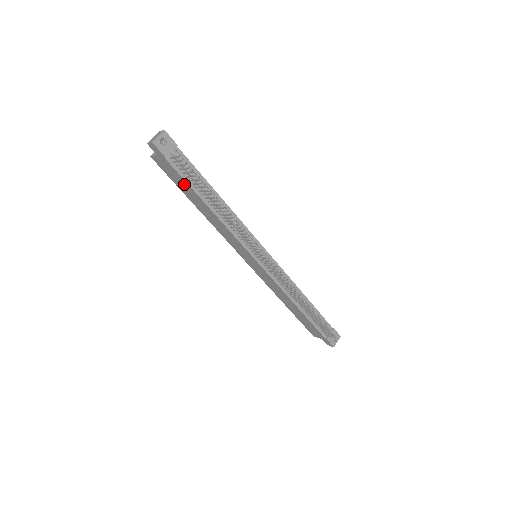
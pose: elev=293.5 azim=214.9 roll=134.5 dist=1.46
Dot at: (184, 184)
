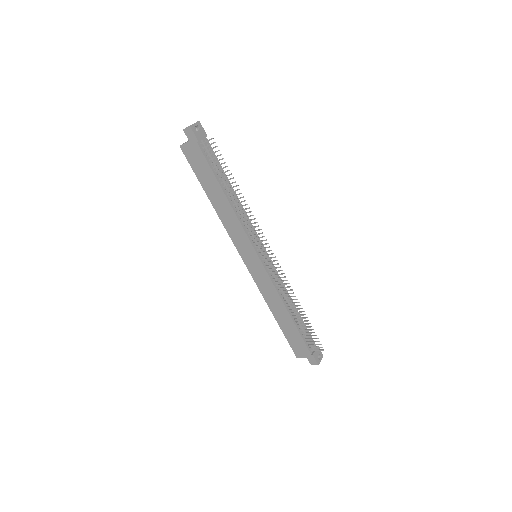
Dot at: (207, 171)
